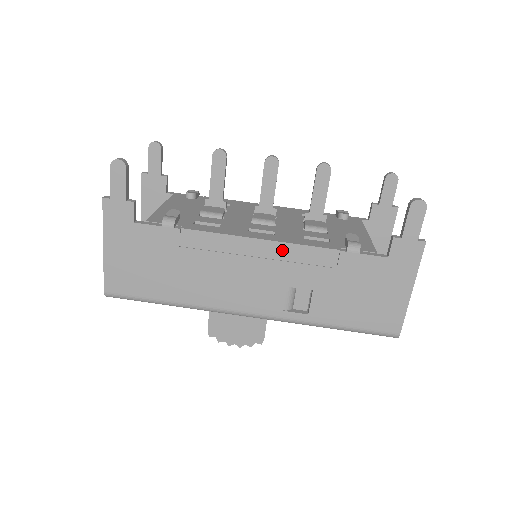
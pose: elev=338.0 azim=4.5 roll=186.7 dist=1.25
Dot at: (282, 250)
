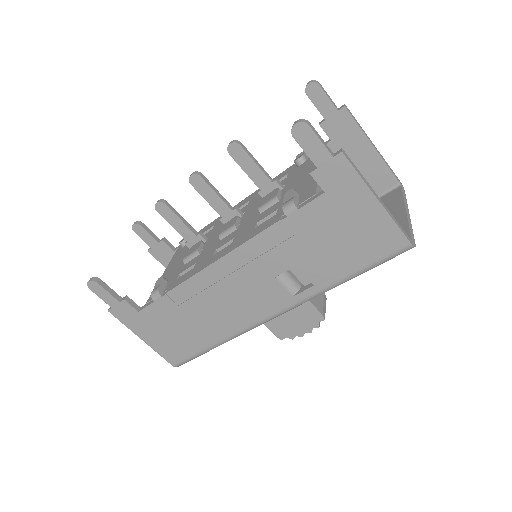
Dot at: (241, 255)
